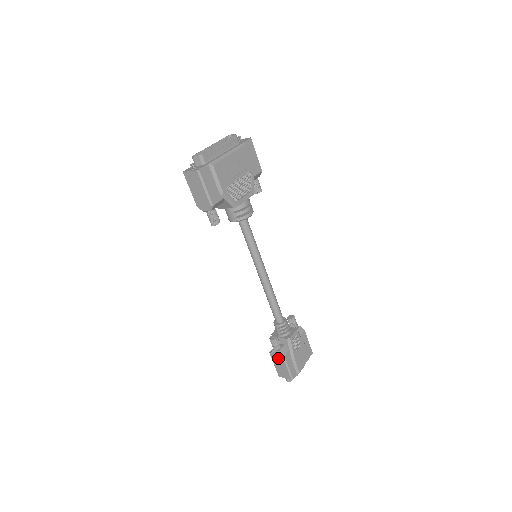
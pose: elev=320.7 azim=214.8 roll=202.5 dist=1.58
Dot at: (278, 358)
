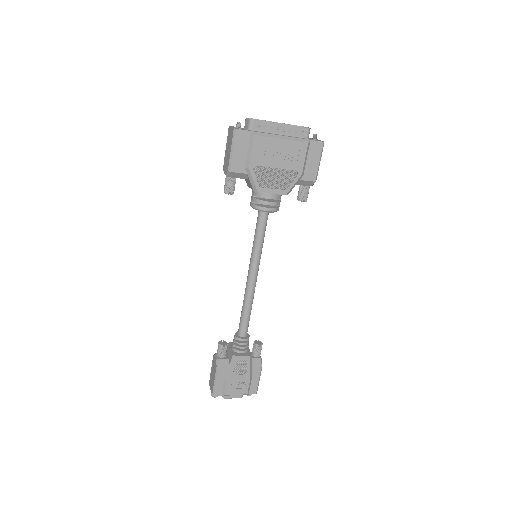
Dot at: (215, 365)
